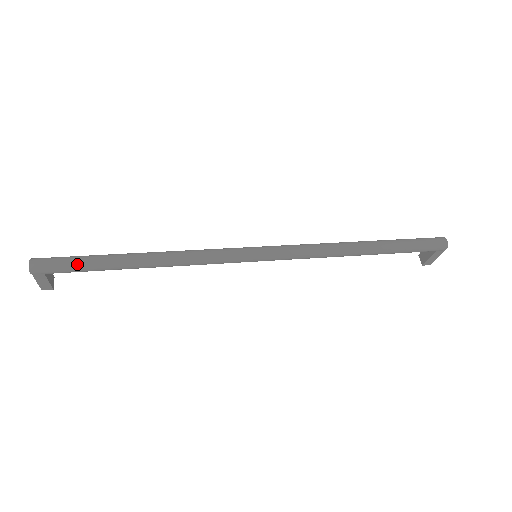
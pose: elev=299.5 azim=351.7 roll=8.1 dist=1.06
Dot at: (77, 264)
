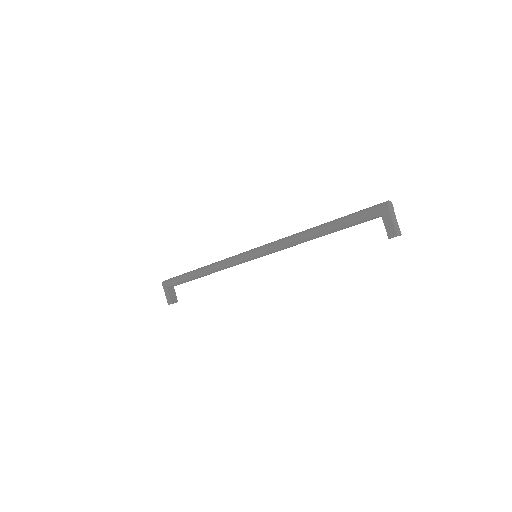
Dot at: (178, 276)
